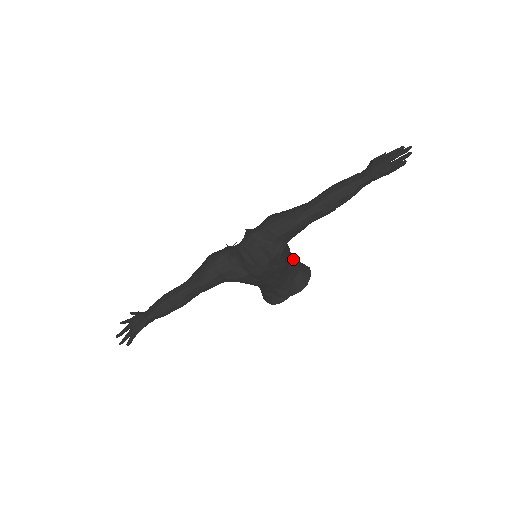
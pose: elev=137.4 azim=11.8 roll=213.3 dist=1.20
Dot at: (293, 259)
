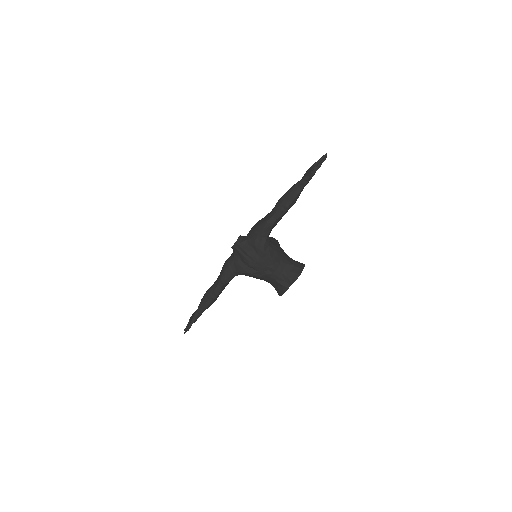
Dot at: (287, 257)
